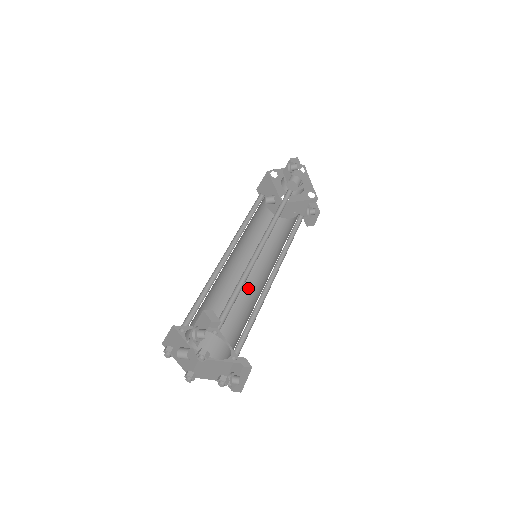
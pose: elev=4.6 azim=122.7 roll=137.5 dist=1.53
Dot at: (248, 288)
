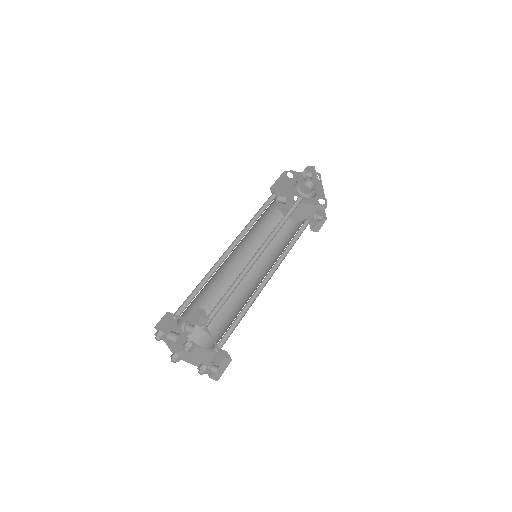
Dot at: (243, 284)
